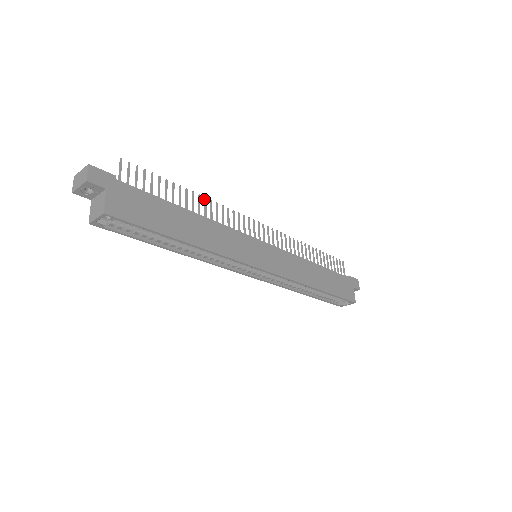
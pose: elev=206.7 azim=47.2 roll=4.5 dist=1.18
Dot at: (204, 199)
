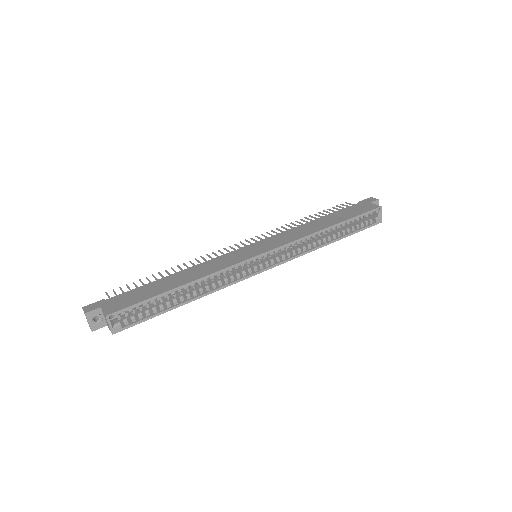
Dot at: occluded
